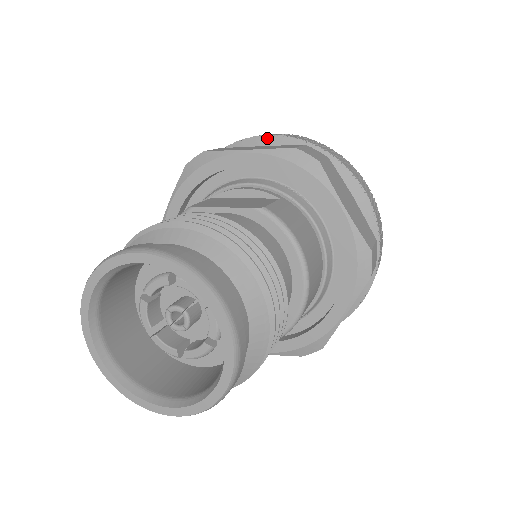
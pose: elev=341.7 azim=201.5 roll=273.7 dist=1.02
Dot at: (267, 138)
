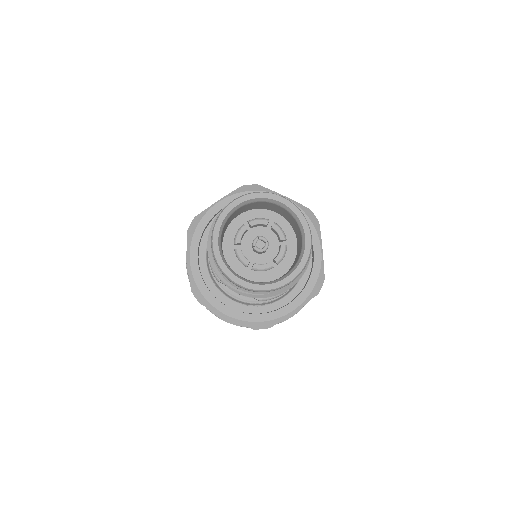
Dot at: occluded
